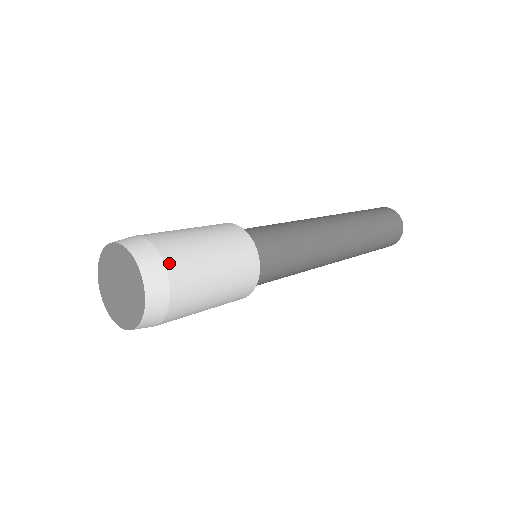
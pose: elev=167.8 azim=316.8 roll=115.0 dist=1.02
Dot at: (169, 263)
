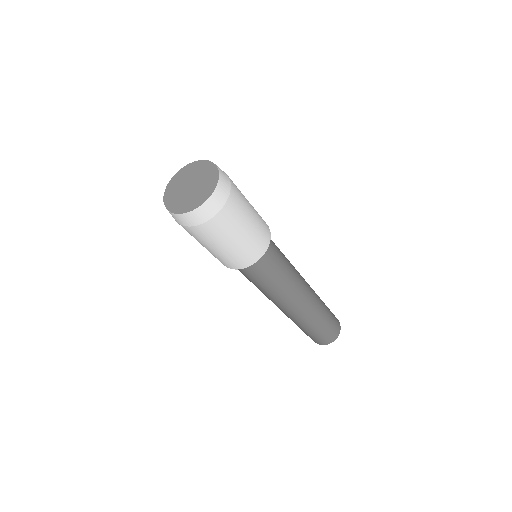
Dot at: (230, 179)
